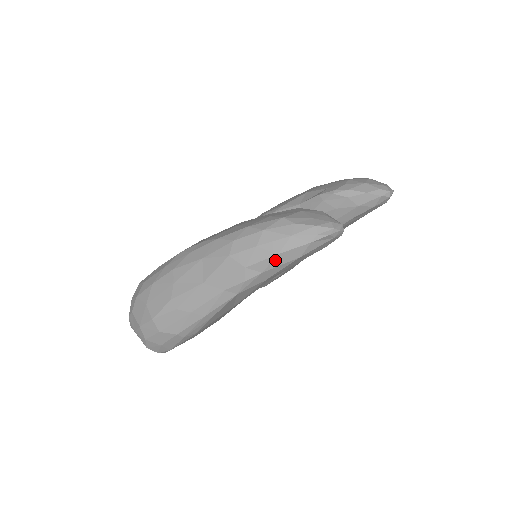
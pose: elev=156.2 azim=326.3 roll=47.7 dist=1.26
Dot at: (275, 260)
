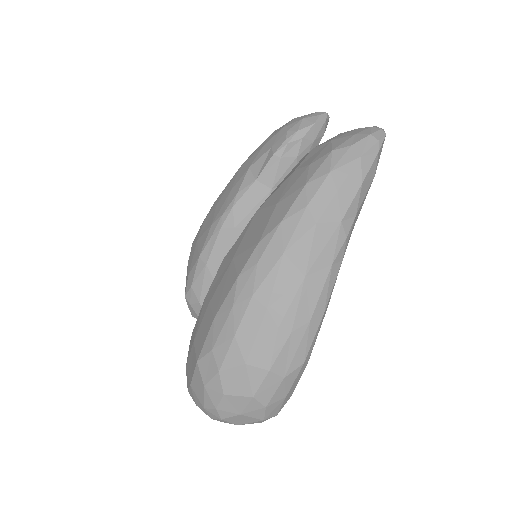
Dot at: (361, 192)
